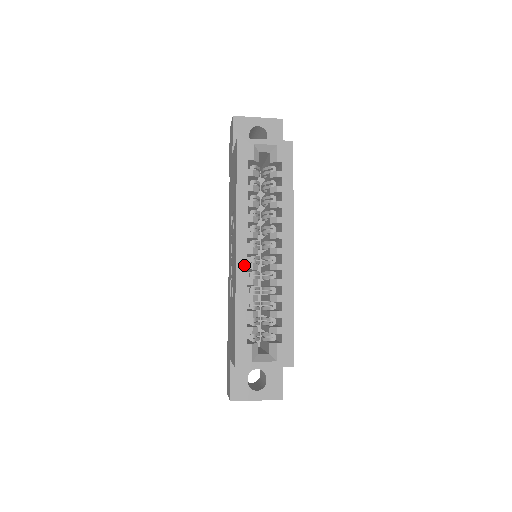
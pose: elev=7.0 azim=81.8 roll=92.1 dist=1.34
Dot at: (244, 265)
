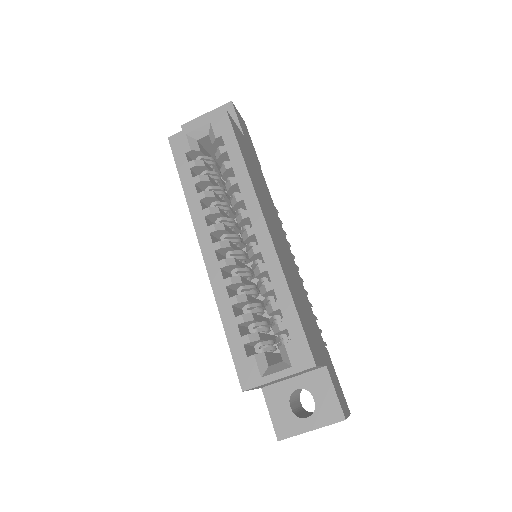
Dot at: (215, 265)
